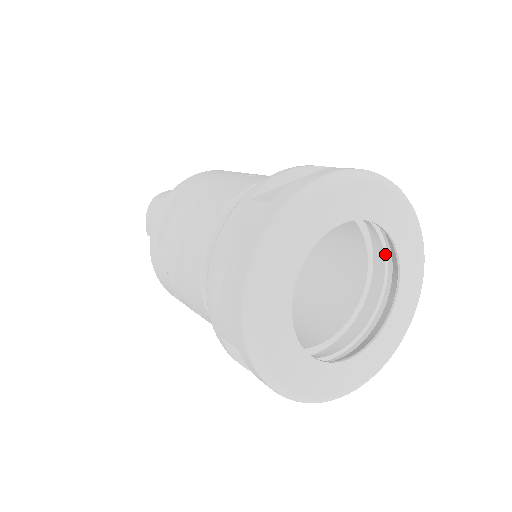
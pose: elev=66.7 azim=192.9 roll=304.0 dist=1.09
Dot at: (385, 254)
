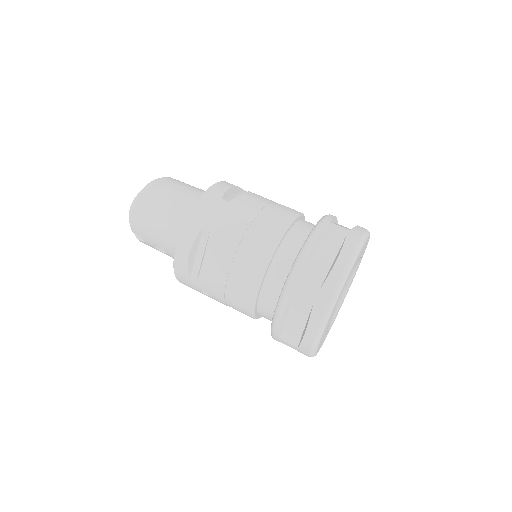
Dot at: occluded
